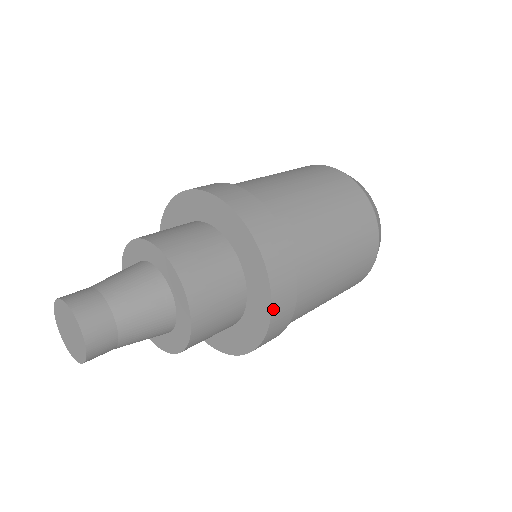
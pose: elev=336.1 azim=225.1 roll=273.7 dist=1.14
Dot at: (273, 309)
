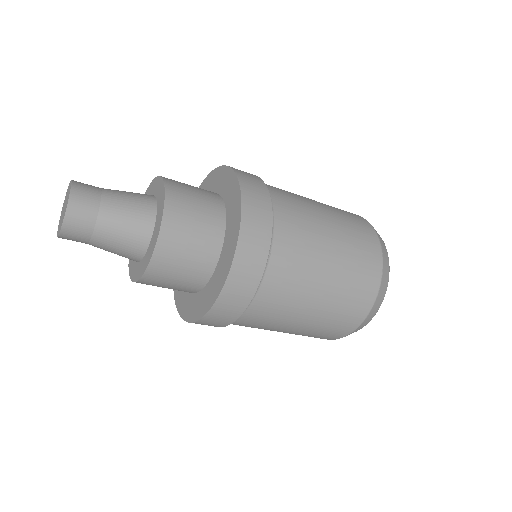
Dot at: (234, 264)
